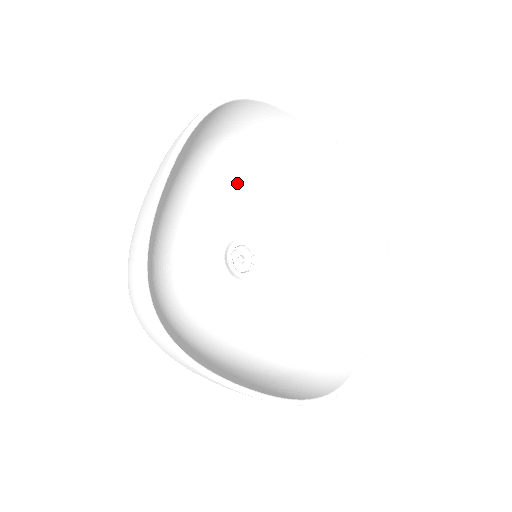
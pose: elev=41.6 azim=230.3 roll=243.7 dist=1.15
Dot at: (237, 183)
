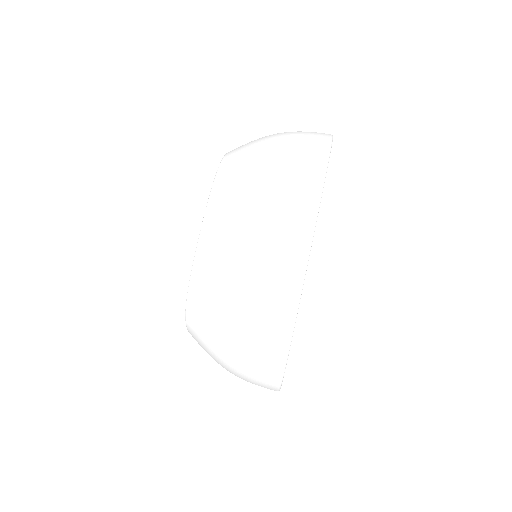
Dot at: occluded
